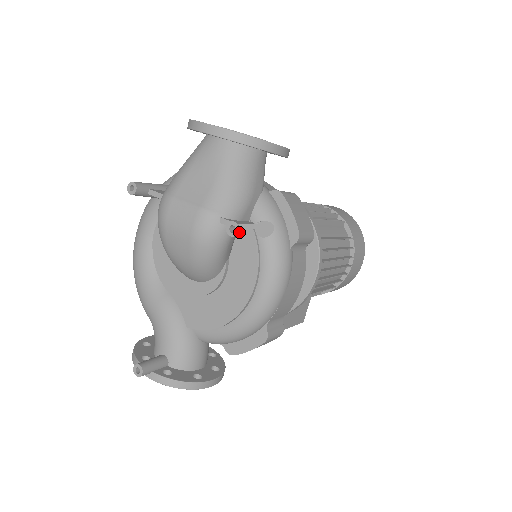
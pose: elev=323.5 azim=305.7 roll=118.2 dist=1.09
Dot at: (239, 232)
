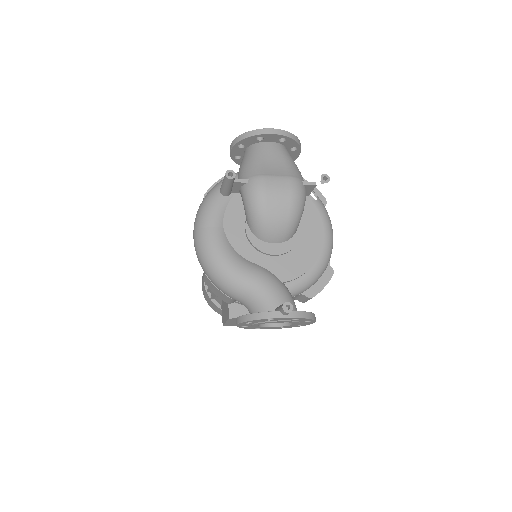
Dot at: occluded
